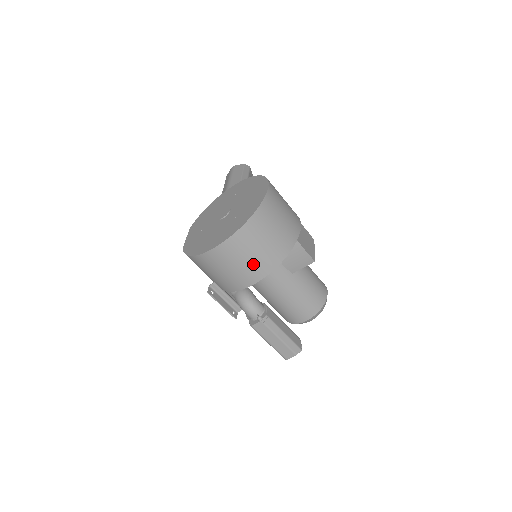
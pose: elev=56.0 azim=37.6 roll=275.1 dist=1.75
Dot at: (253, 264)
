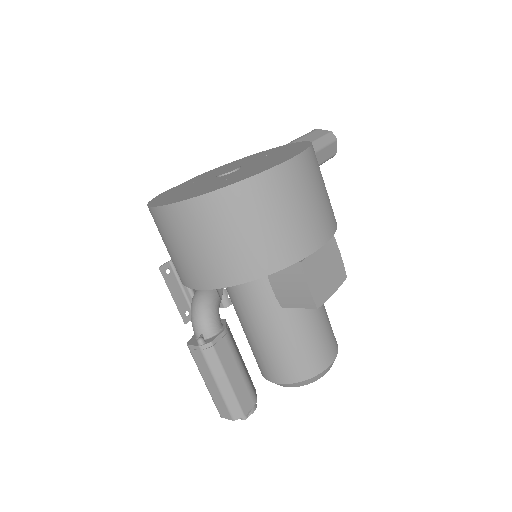
Dot at: (209, 259)
